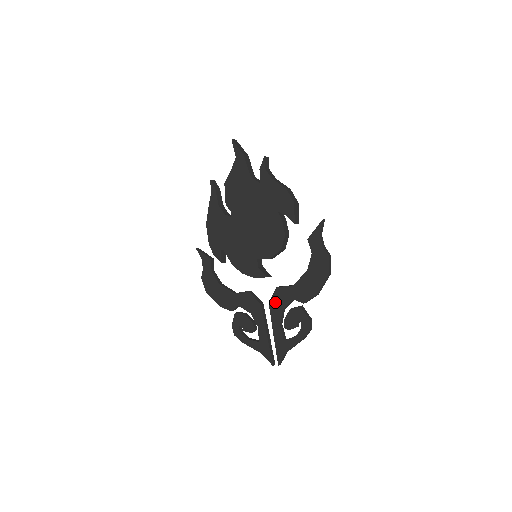
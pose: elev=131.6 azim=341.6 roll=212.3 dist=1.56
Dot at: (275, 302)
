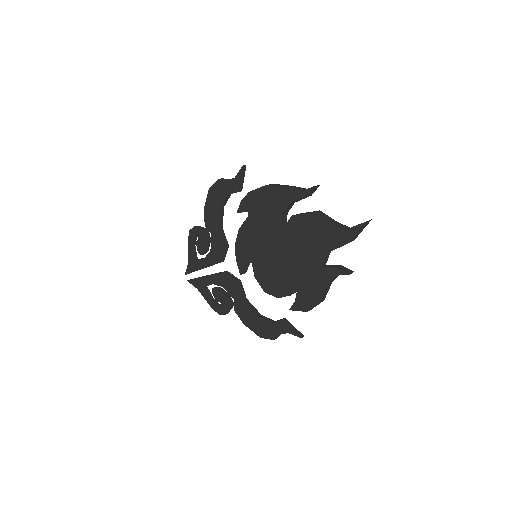
Dot at: (226, 280)
